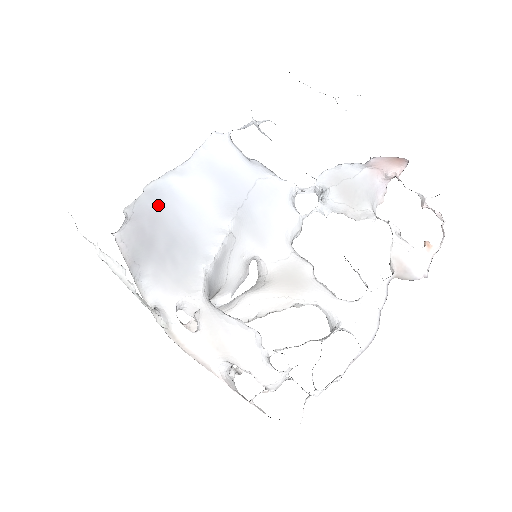
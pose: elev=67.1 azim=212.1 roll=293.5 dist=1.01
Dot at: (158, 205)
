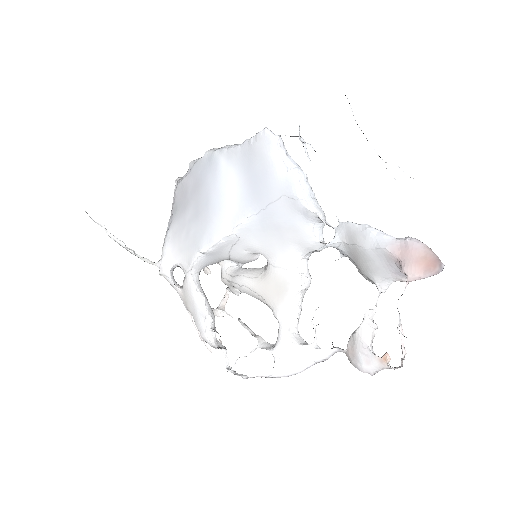
Dot at: (203, 177)
